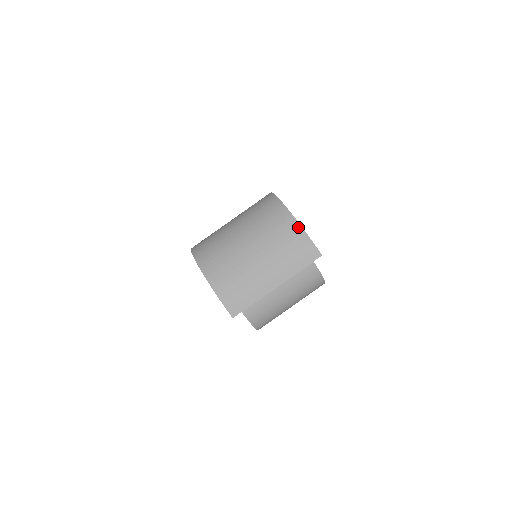
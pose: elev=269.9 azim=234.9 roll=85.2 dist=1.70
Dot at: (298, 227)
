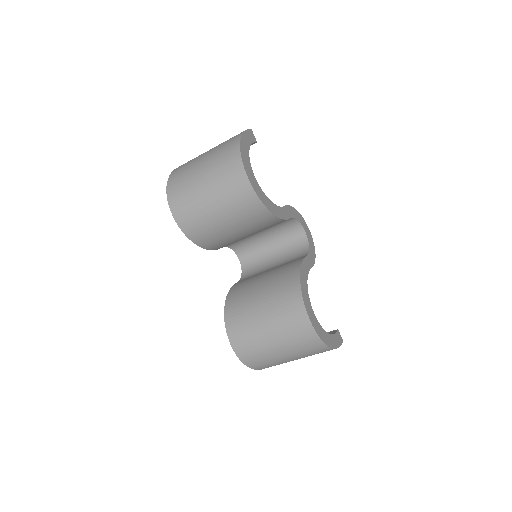
Dot at: occluded
